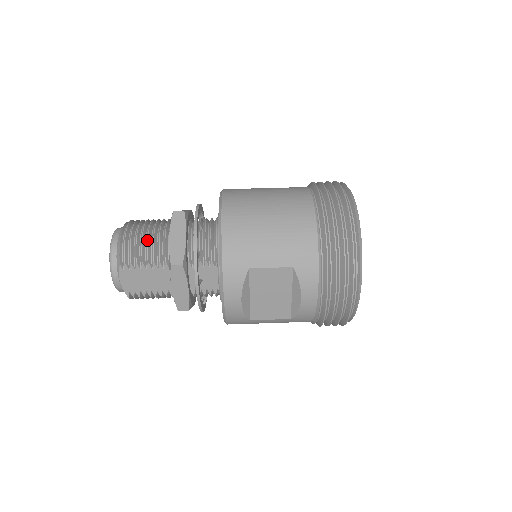
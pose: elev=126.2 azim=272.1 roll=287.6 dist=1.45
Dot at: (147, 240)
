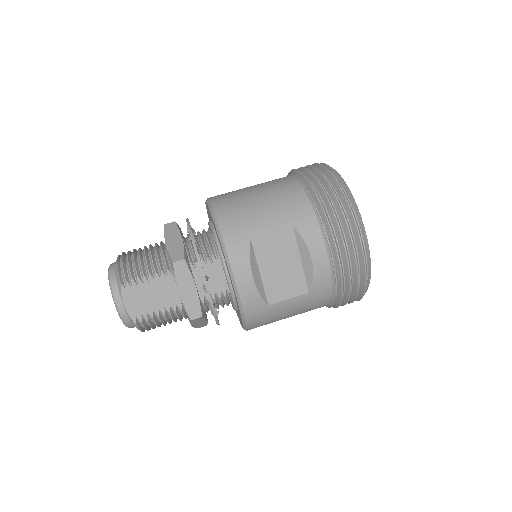
Dot at: (144, 255)
